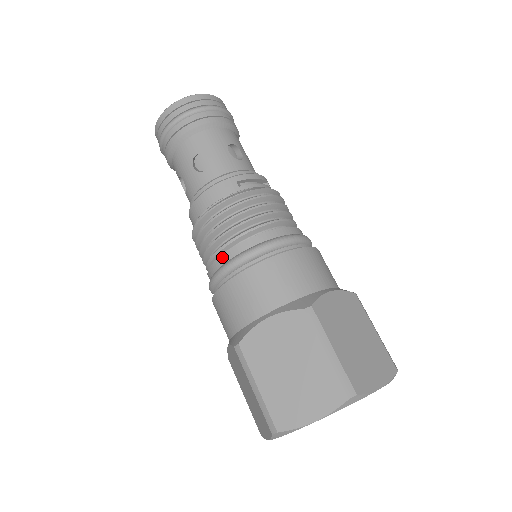
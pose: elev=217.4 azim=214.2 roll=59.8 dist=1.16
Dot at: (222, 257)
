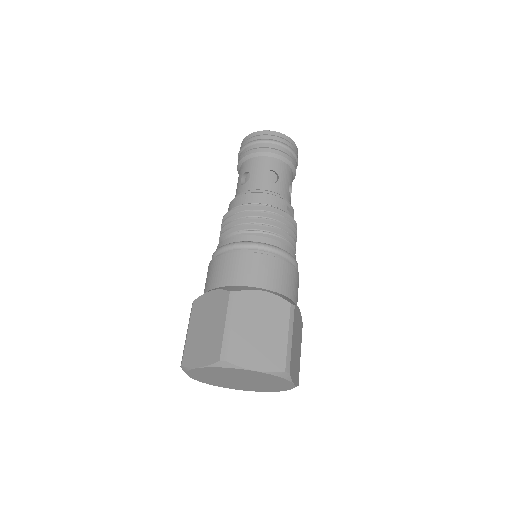
Dot at: (254, 237)
